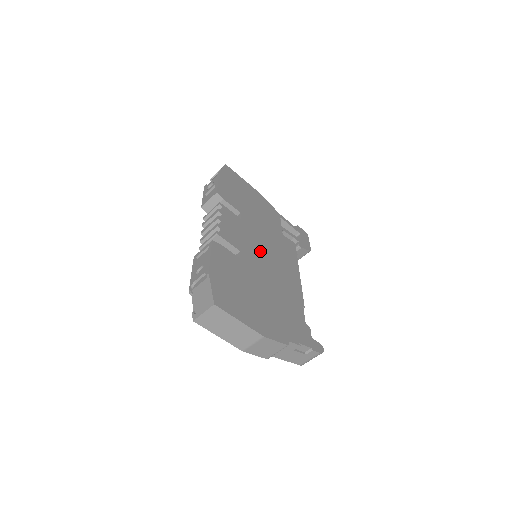
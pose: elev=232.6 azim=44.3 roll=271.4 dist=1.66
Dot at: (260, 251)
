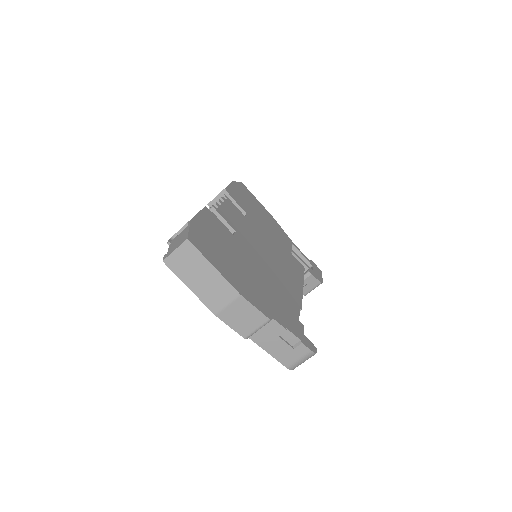
Dot at: (260, 246)
